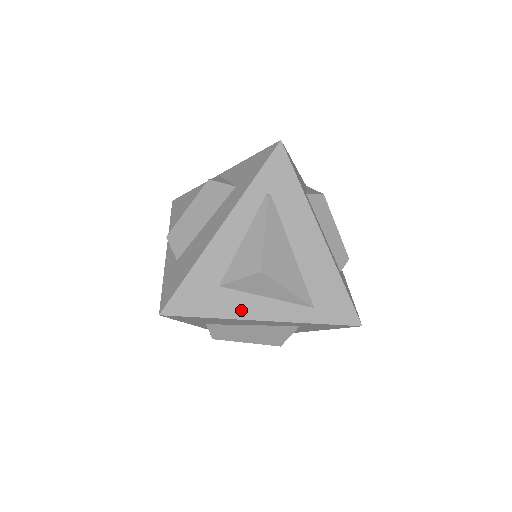
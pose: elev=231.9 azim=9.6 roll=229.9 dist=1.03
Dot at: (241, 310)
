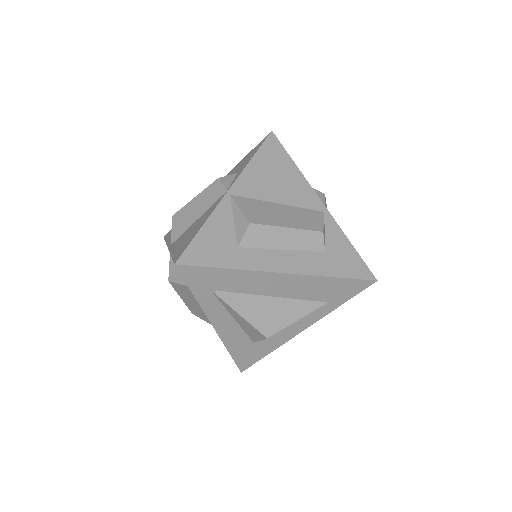
Dot at: (282, 339)
